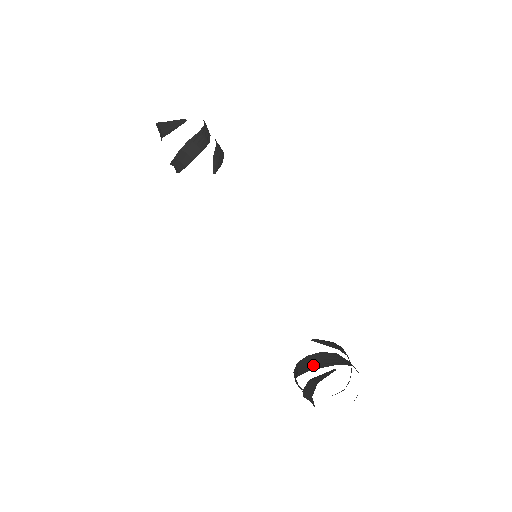
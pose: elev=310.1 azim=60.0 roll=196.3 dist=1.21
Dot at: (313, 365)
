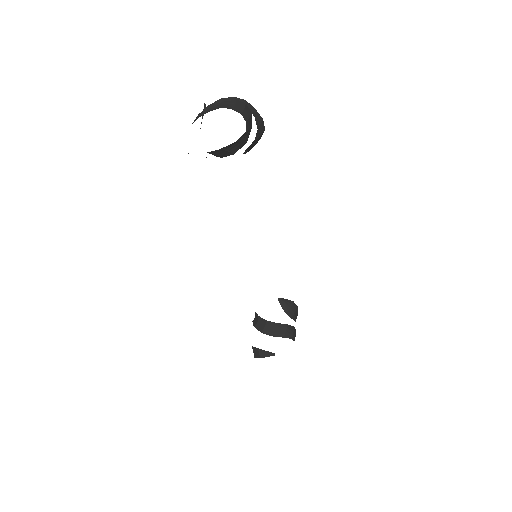
Dot at: (267, 330)
